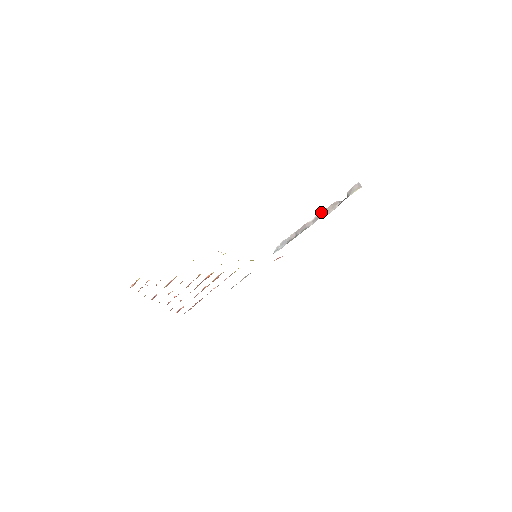
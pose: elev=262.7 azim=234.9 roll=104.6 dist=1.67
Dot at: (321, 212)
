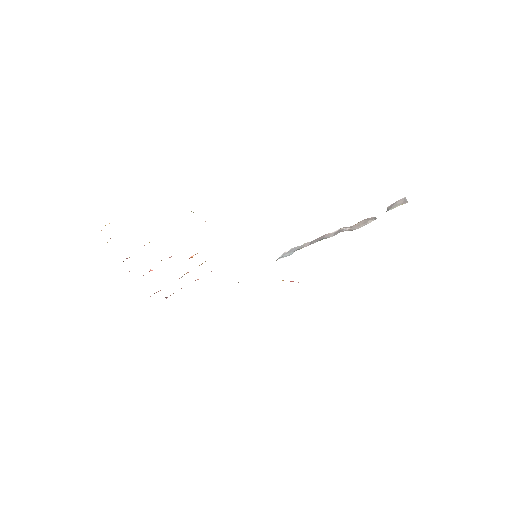
Dot at: occluded
